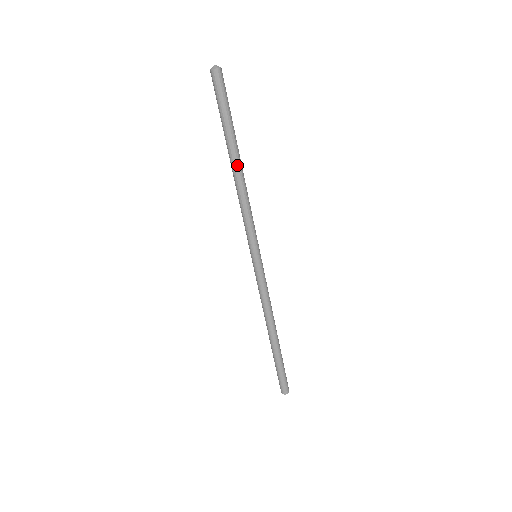
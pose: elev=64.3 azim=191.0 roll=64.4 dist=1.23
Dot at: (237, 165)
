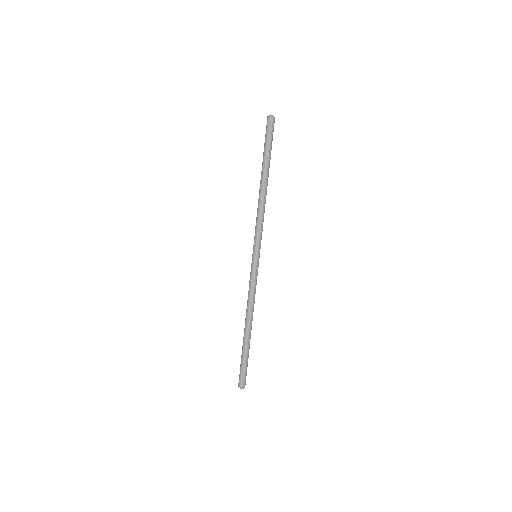
Dot at: (265, 183)
